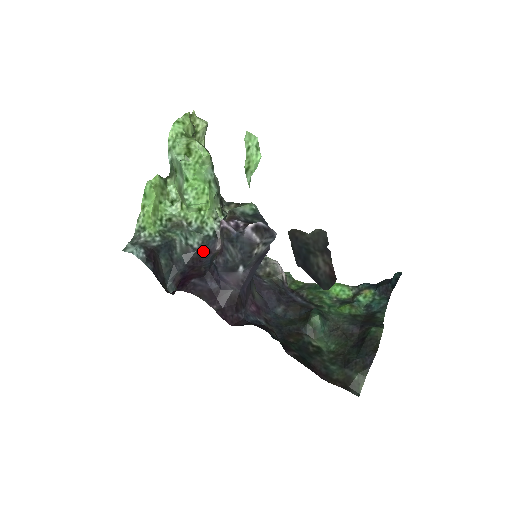
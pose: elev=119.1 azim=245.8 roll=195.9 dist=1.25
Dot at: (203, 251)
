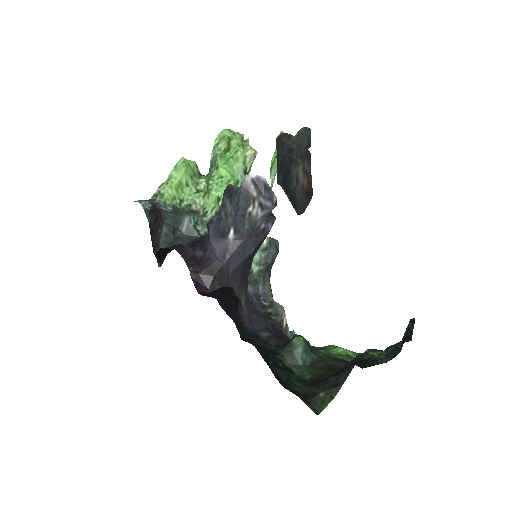
Dot at: occluded
